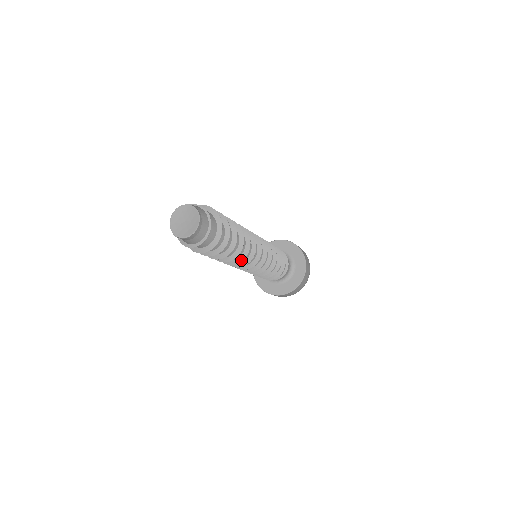
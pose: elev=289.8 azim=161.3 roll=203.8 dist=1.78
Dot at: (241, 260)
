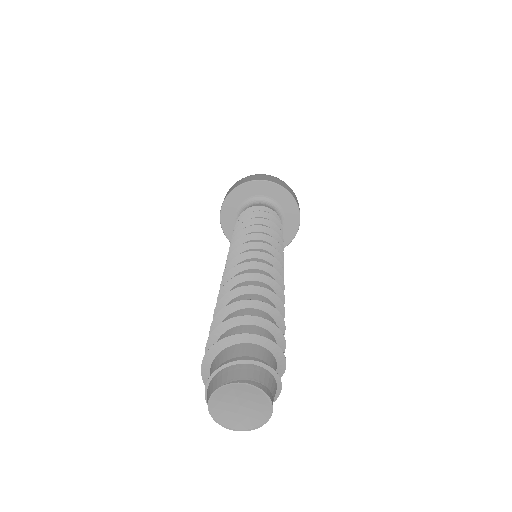
Dot at: occluded
